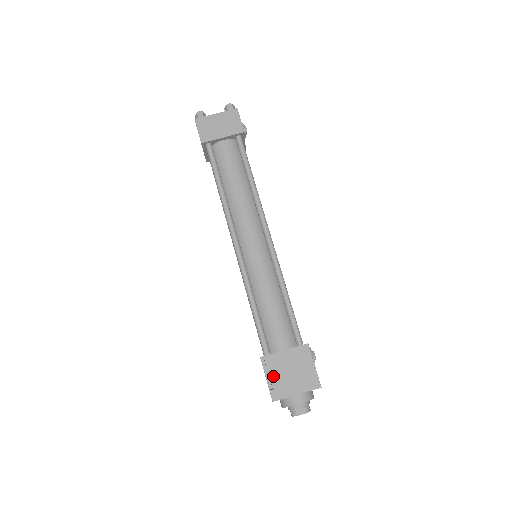
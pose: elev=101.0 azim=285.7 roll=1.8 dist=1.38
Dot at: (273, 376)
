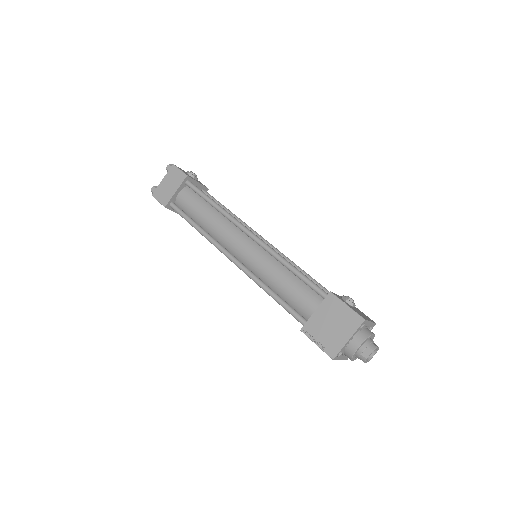
Dot at: (320, 338)
